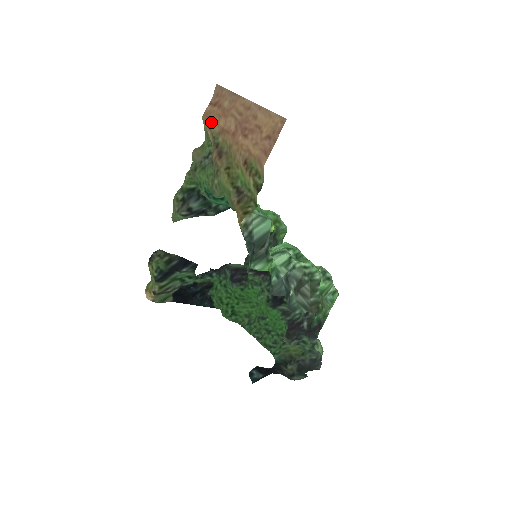
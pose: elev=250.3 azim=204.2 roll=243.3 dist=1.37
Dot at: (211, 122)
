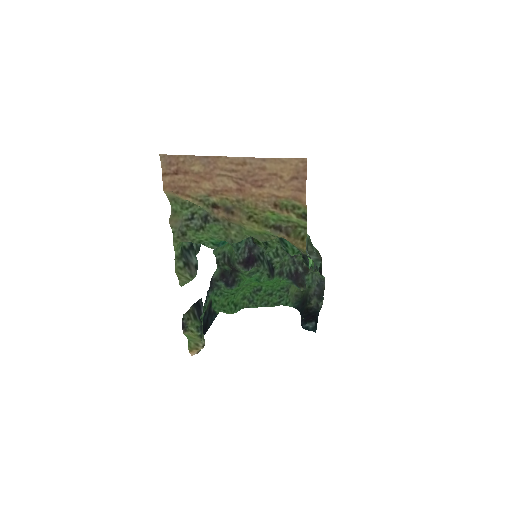
Dot at: (184, 190)
